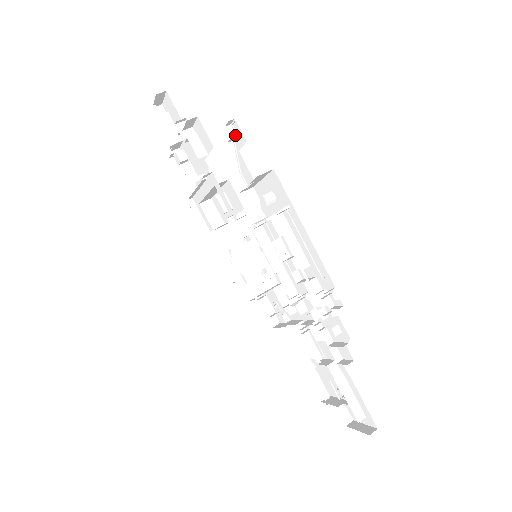
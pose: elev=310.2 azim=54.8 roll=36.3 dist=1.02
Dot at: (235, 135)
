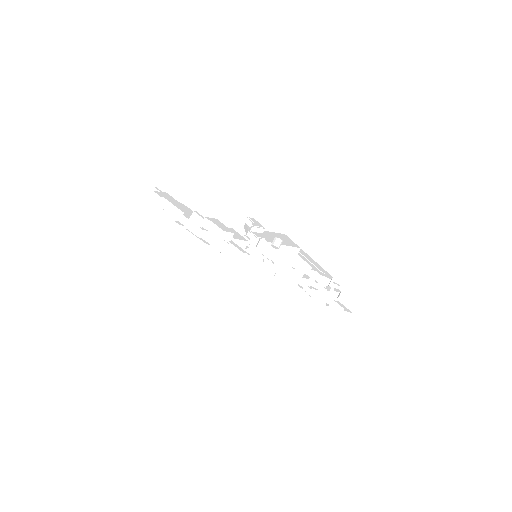
Dot at: (252, 223)
